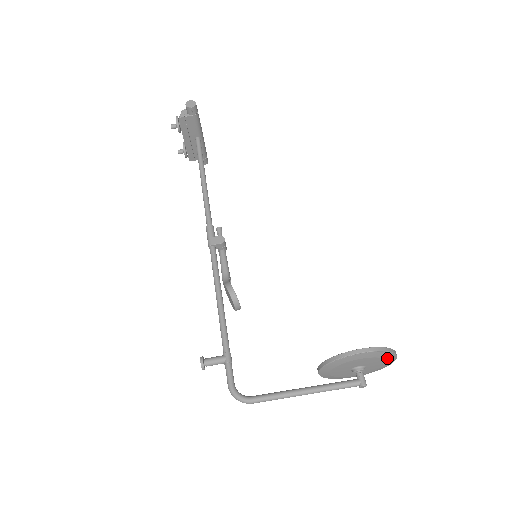
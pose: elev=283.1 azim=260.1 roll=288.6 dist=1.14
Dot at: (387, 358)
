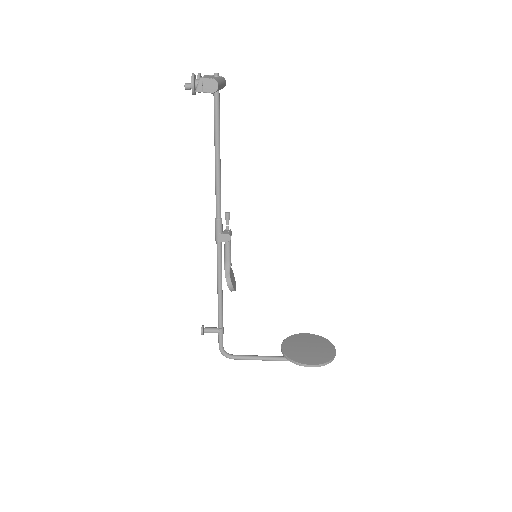
Dot at: occluded
